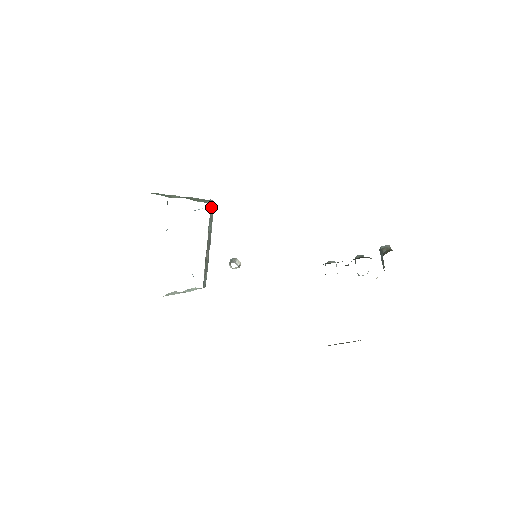
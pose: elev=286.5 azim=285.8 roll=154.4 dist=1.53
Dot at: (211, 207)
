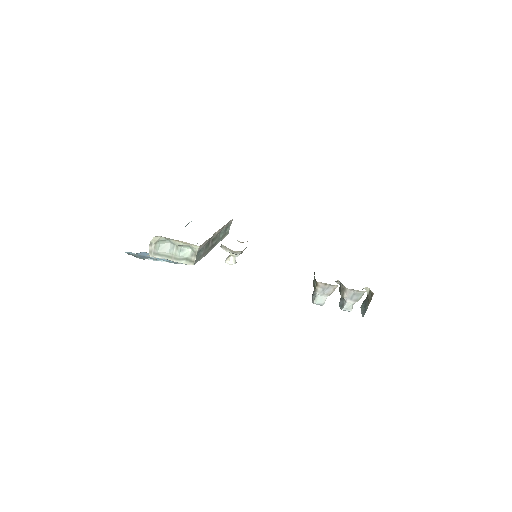
Dot at: (227, 230)
